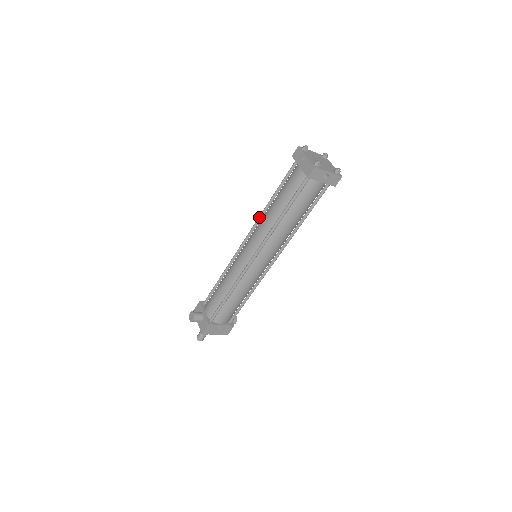
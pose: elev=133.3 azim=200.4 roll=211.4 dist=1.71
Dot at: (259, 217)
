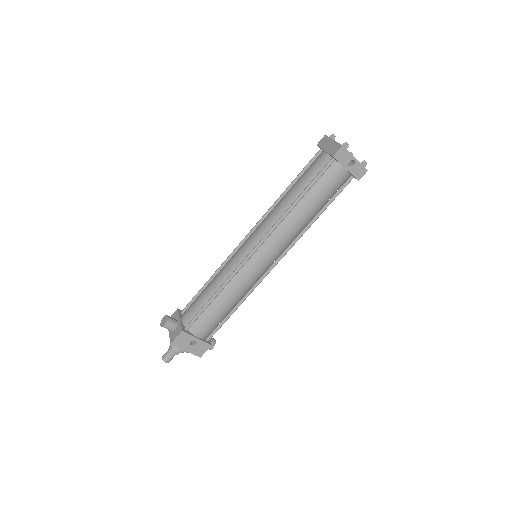
Dot at: (269, 209)
